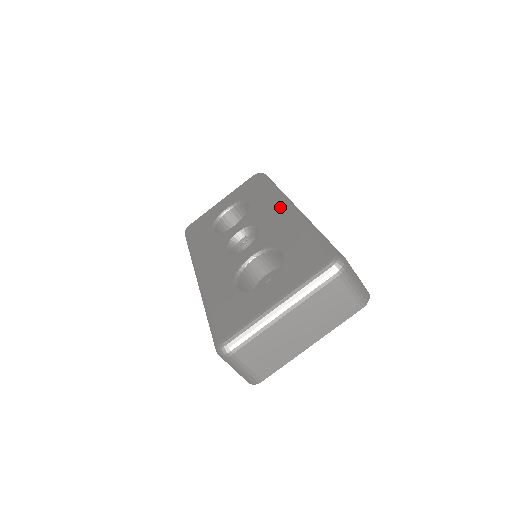
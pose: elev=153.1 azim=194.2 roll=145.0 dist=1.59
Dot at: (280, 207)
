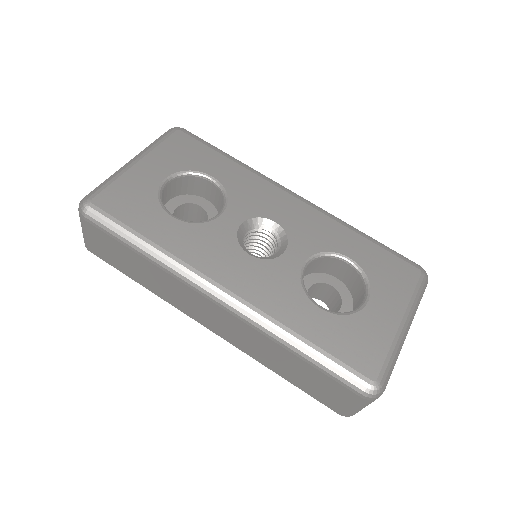
Dot at: (287, 196)
